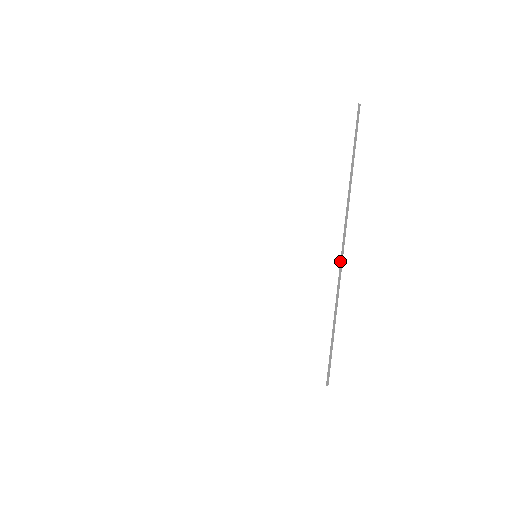
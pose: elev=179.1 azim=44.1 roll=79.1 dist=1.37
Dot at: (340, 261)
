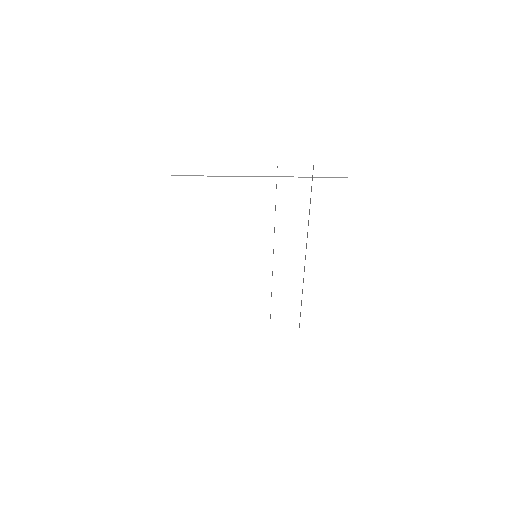
Dot at: occluded
